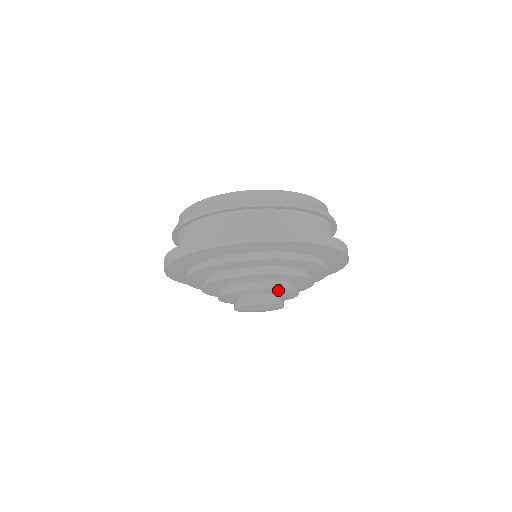
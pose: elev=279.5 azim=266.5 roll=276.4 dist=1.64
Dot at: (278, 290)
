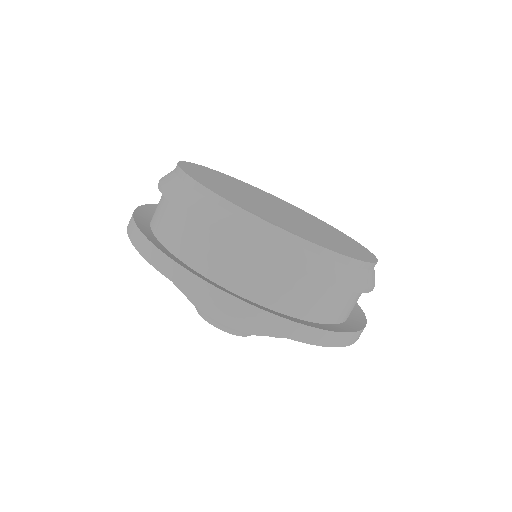
Dot at: occluded
